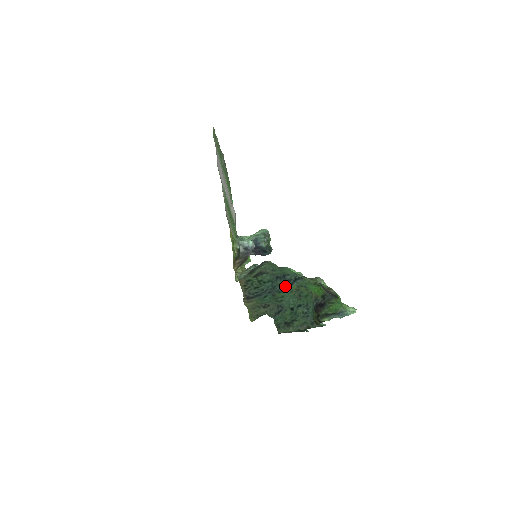
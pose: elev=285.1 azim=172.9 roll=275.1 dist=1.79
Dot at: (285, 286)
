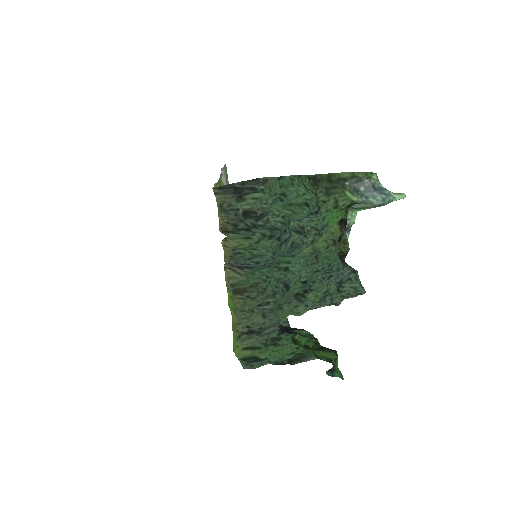
Dot at: (293, 252)
